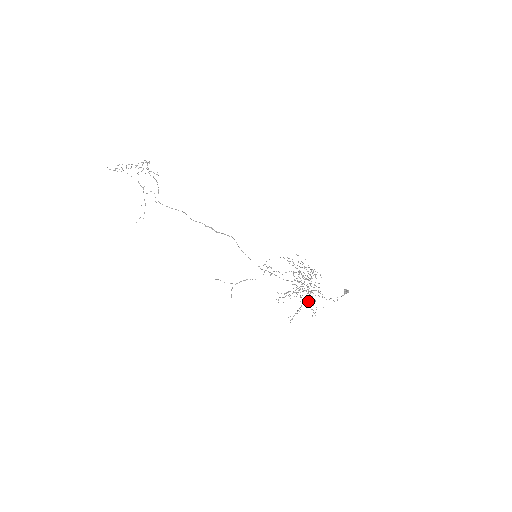
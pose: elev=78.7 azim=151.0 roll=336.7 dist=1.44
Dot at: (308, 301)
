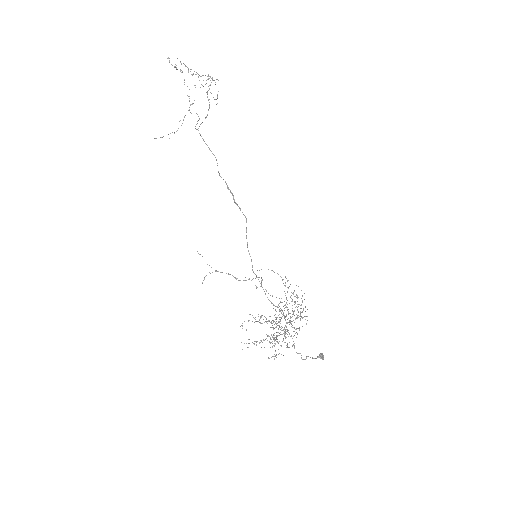
Dot at: (275, 340)
